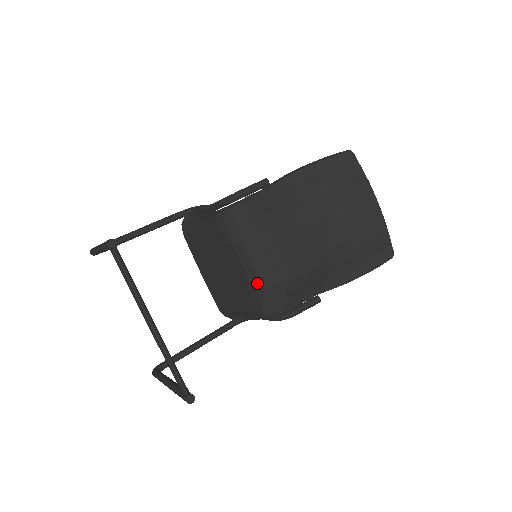
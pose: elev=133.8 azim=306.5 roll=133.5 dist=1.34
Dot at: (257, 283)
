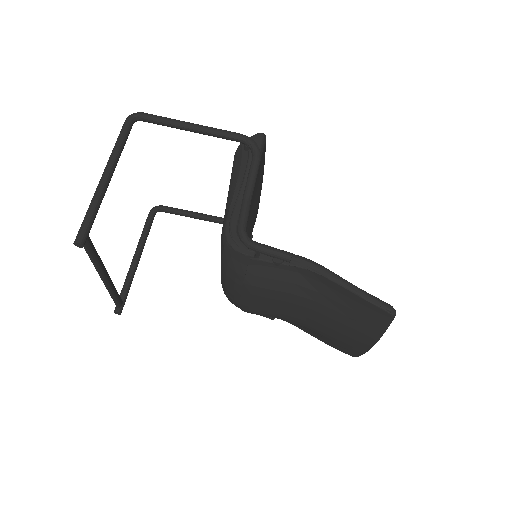
Dot at: (224, 288)
